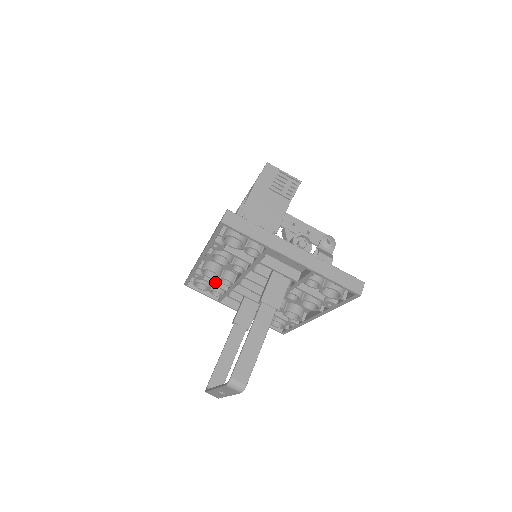
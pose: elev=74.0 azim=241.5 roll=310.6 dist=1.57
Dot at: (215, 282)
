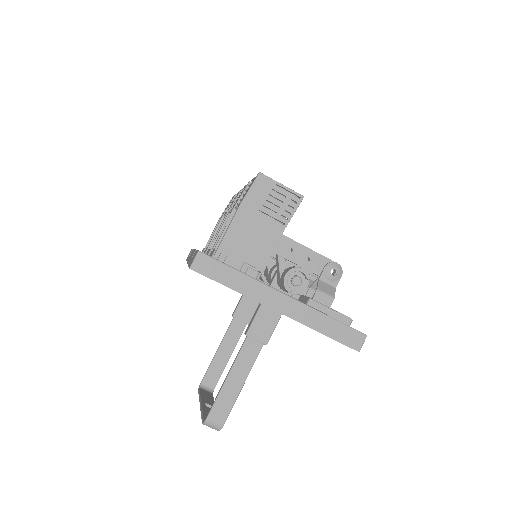
Dot at: occluded
